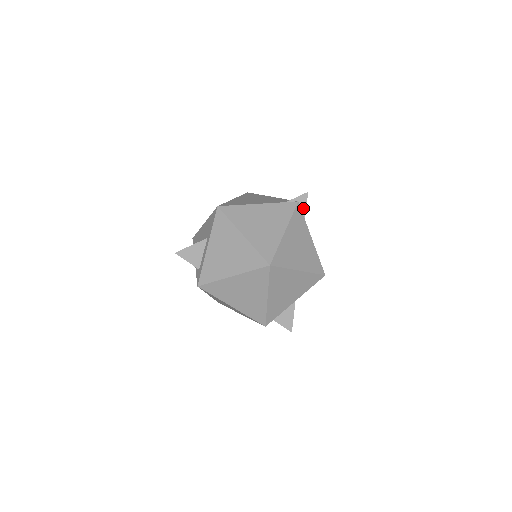
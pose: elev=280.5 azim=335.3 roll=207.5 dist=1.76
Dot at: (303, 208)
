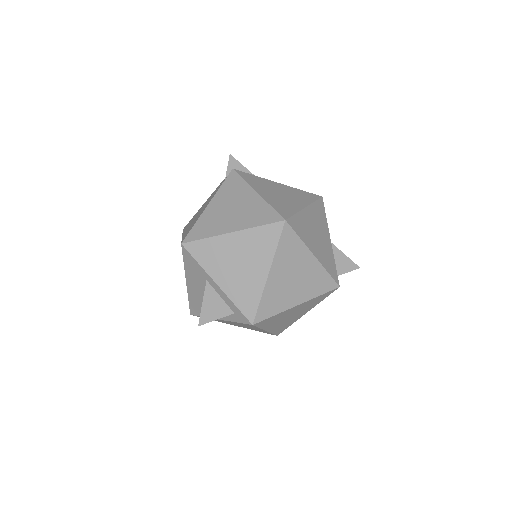
Dot at: (242, 169)
